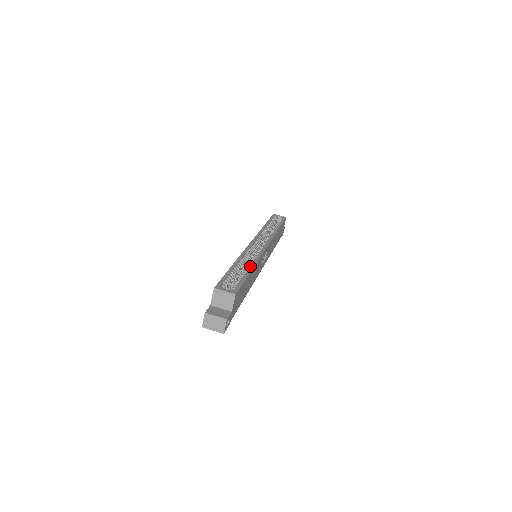
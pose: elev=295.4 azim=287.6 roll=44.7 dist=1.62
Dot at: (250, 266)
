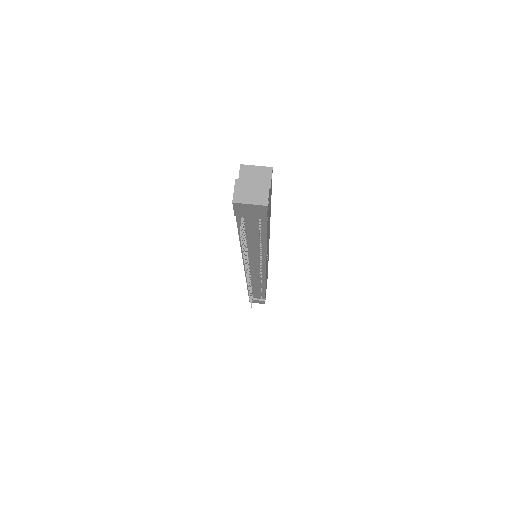
Dot at: occluded
